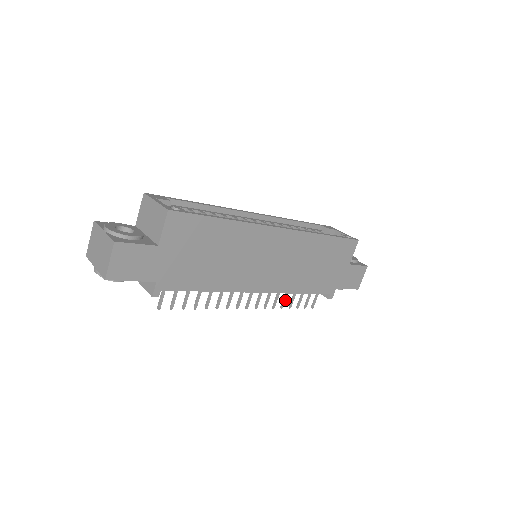
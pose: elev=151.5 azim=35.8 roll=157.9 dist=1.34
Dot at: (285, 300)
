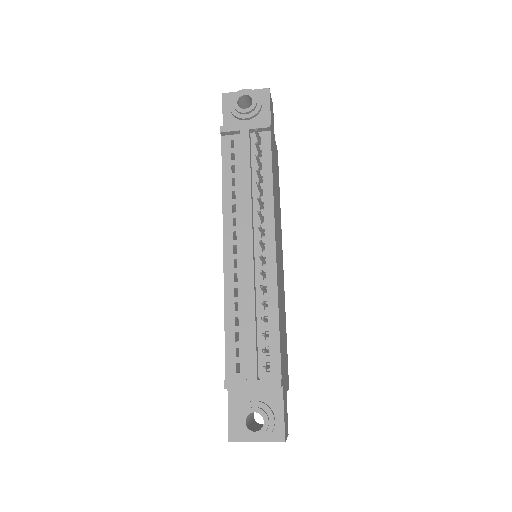
Dot at: (264, 304)
